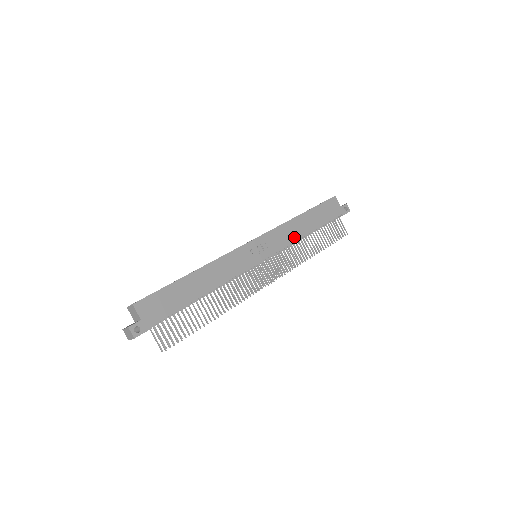
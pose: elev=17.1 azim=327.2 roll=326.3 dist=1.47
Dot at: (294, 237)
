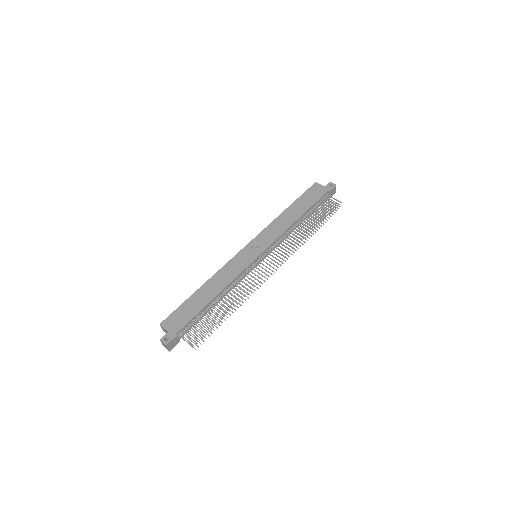
Dot at: (284, 228)
